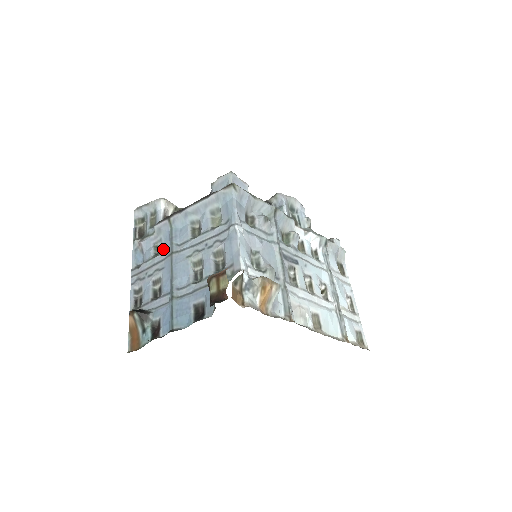
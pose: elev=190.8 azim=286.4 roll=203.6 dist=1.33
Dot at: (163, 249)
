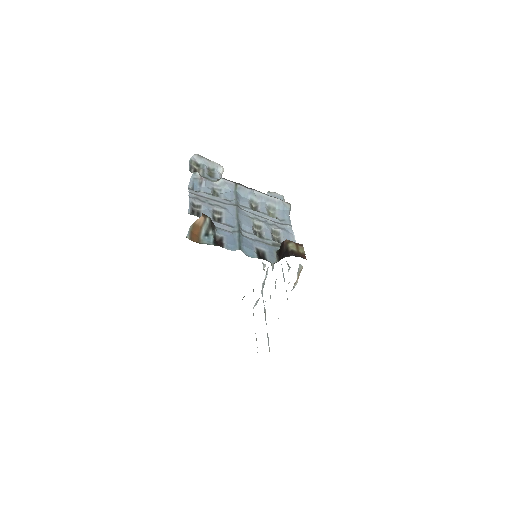
Dot at: (224, 197)
